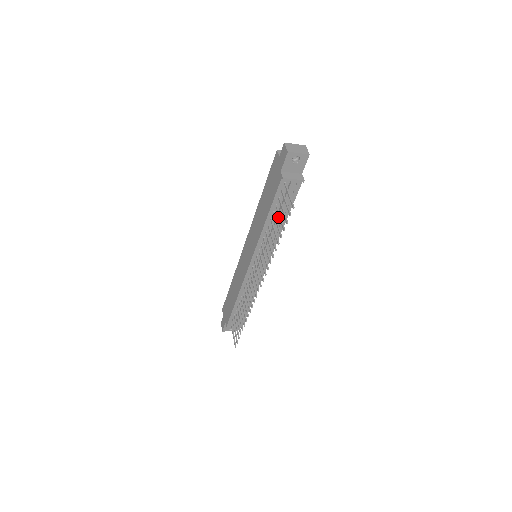
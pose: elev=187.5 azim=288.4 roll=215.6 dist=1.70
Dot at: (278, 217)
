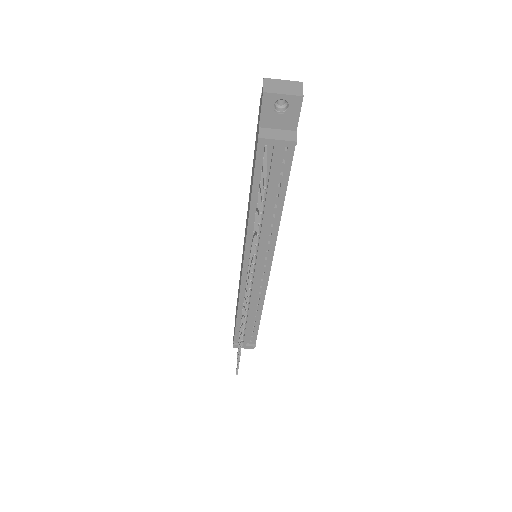
Dot at: (267, 202)
